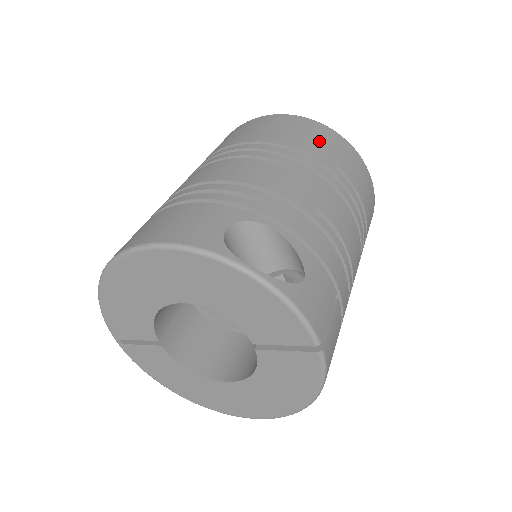
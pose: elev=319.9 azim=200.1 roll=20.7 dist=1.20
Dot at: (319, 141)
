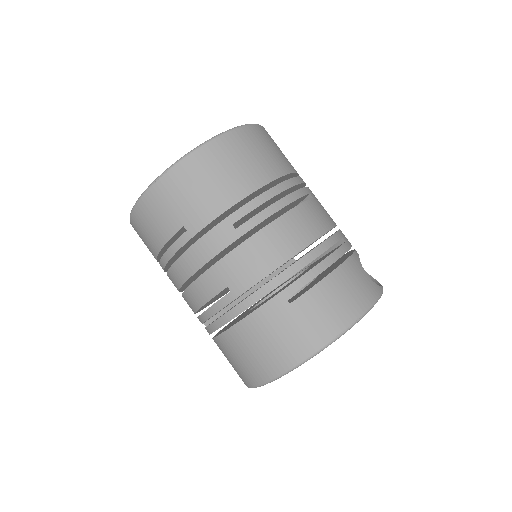
Dot at: (281, 151)
